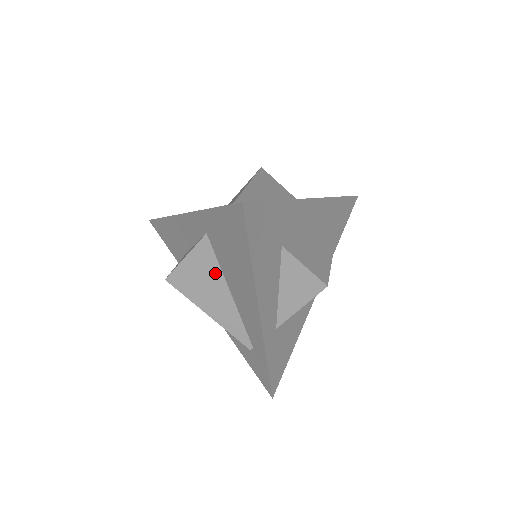
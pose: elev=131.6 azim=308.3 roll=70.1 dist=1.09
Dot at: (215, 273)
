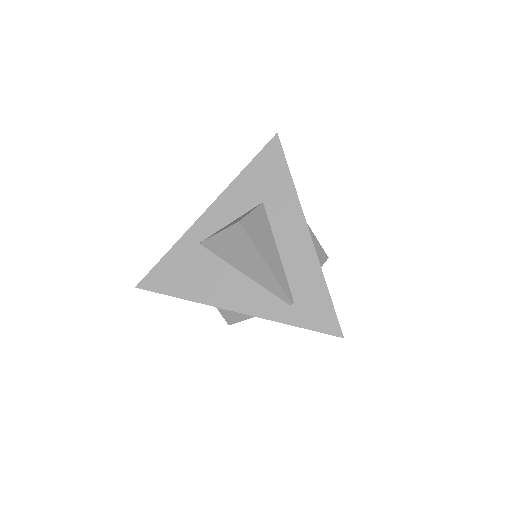
Dot at: occluded
